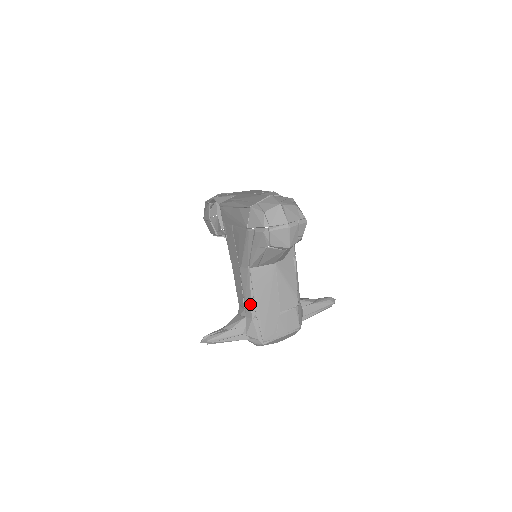
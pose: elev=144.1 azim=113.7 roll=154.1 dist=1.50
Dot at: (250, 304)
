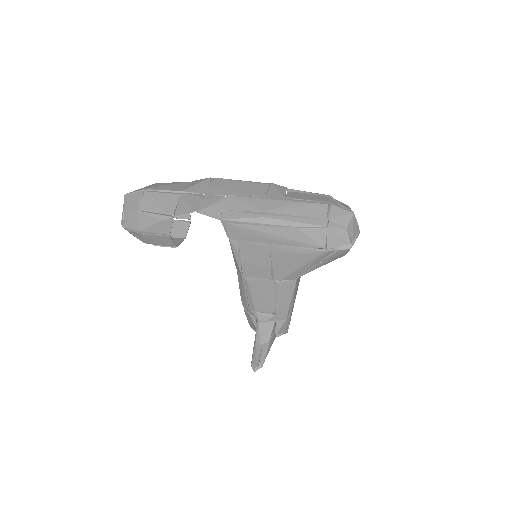
Dot at: (288, 309)
